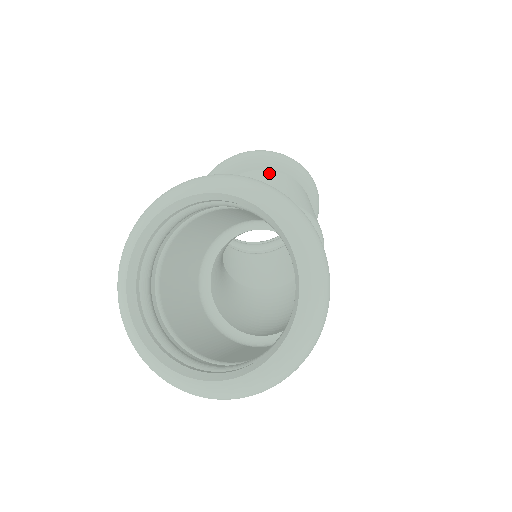
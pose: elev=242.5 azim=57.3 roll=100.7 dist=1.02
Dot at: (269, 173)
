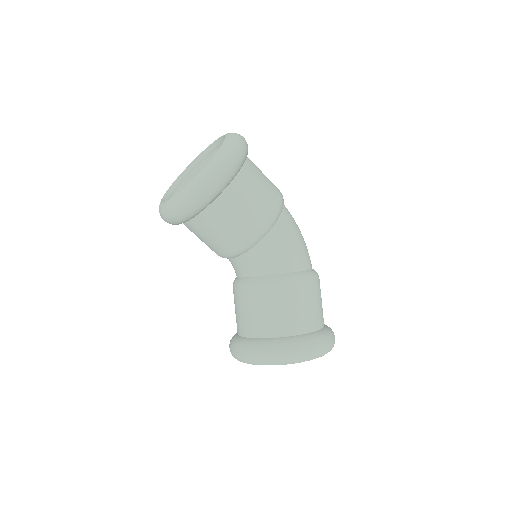
Dot at: (209, 214)
